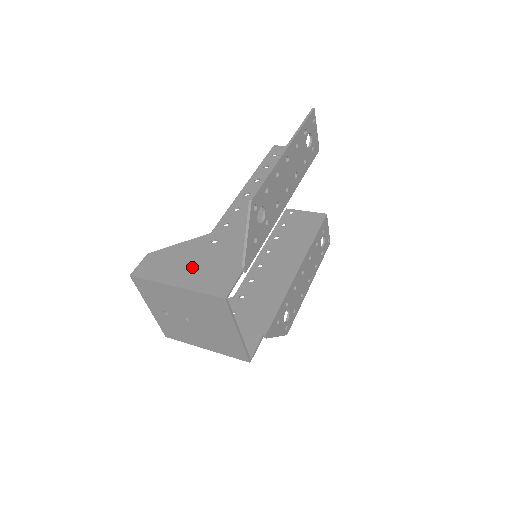
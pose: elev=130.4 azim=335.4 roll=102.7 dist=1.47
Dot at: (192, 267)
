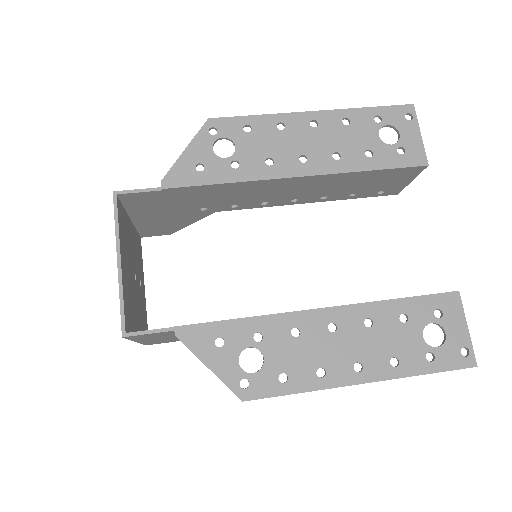
Dot at: (158, 212)
